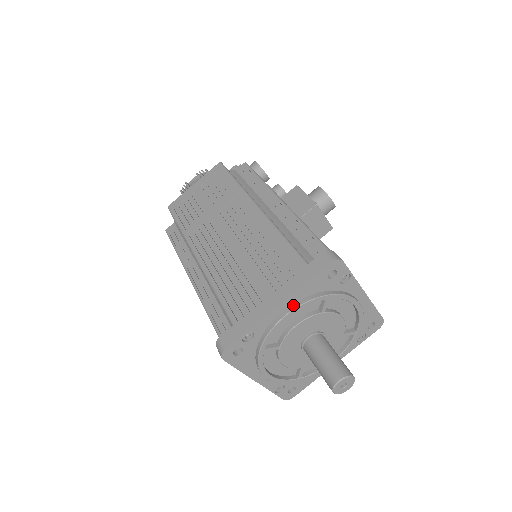
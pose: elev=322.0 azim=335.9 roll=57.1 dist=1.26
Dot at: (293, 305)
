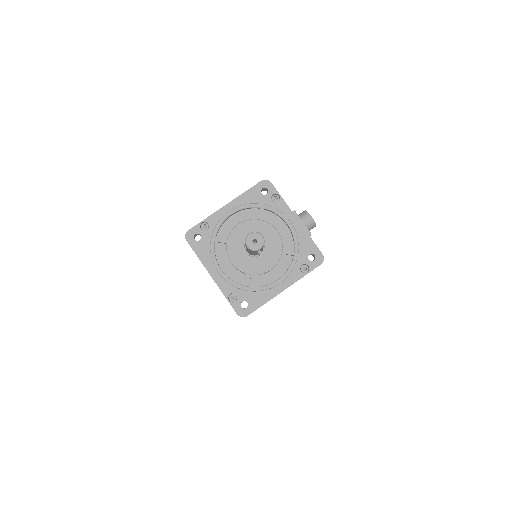
Dot at: (236, 207)
